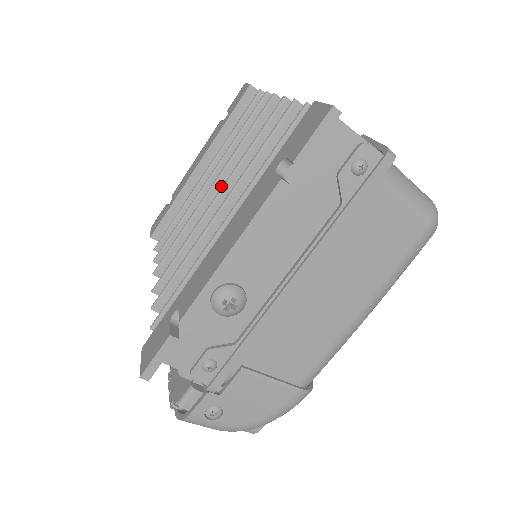
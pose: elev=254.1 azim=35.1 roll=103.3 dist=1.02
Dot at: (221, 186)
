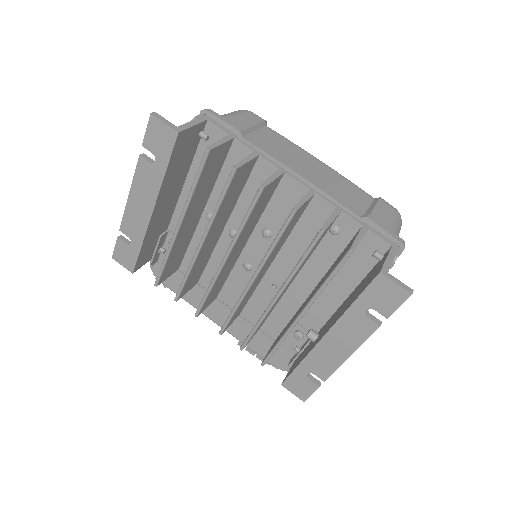
Dot at: (232, 253)
